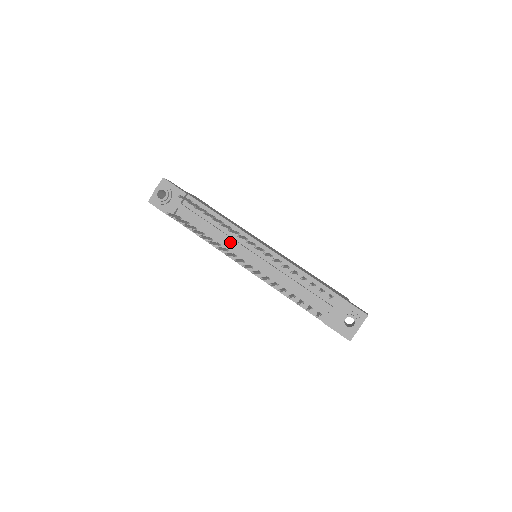
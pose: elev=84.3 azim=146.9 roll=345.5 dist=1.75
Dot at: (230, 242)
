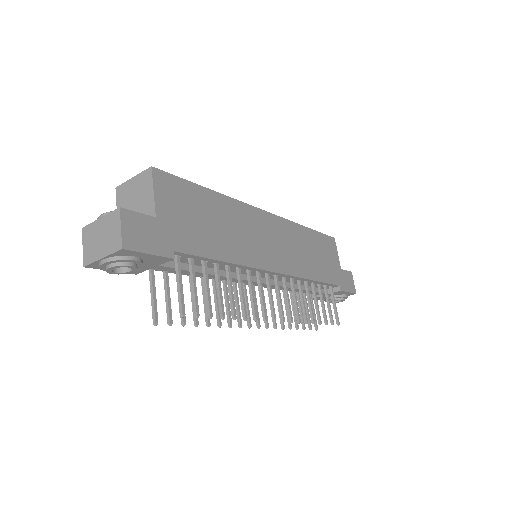
Dot at: (235, 281)
